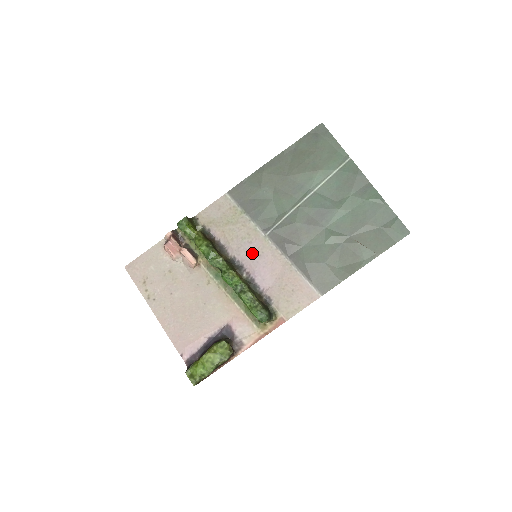
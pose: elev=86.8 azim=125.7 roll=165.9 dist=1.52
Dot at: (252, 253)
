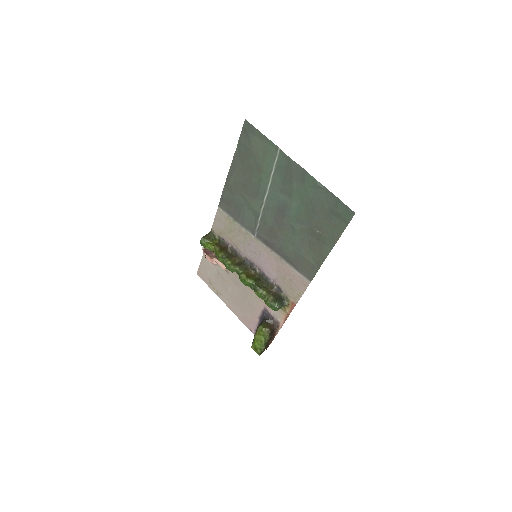
Dot at: (254, 253)
